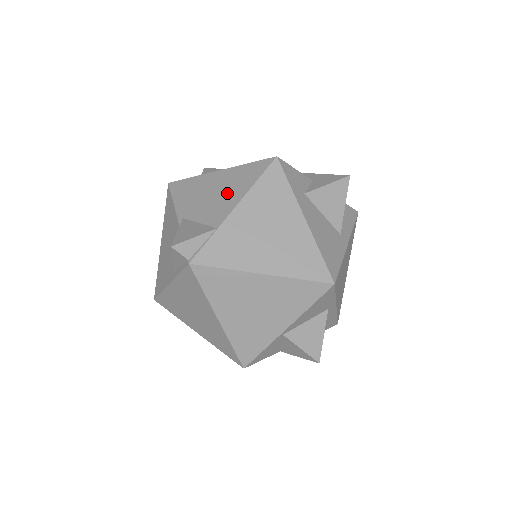
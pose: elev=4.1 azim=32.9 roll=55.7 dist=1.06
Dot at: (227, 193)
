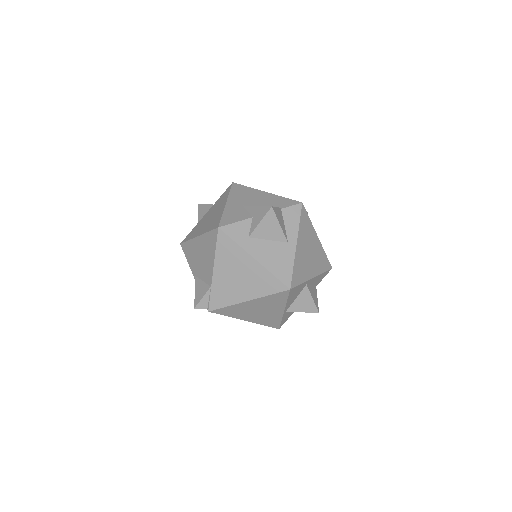
Dot at: (207, 258)
